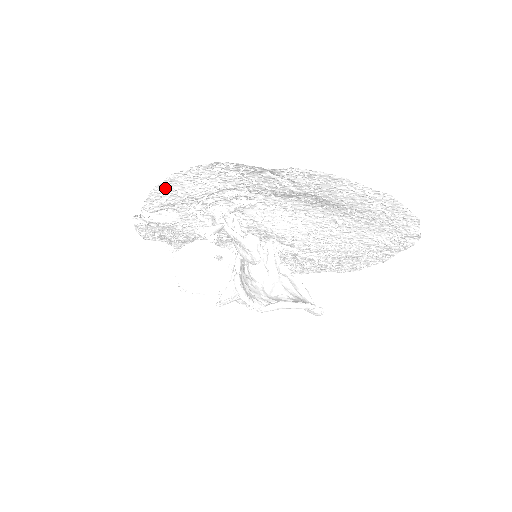
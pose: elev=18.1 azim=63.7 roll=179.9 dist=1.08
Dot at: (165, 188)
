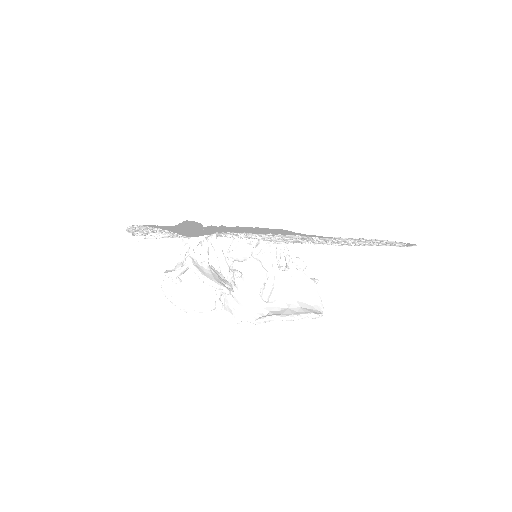
Dot at: (136, 229)
